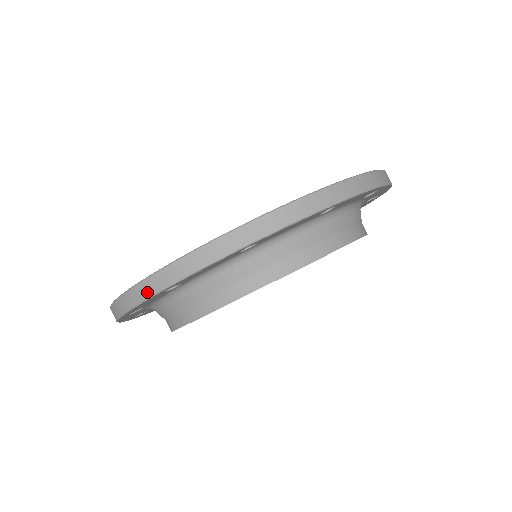
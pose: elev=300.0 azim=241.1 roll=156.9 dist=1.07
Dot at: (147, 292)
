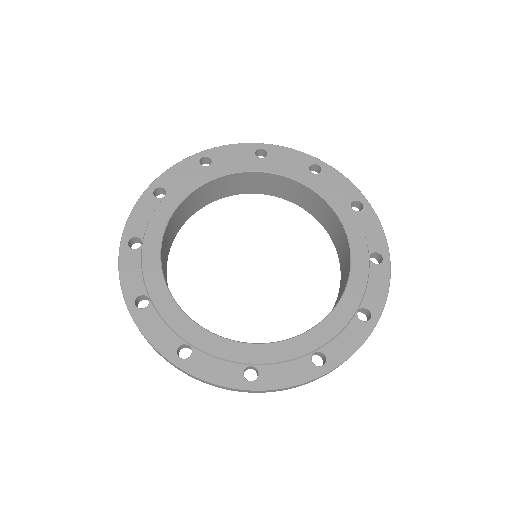
Dot at: occluded
